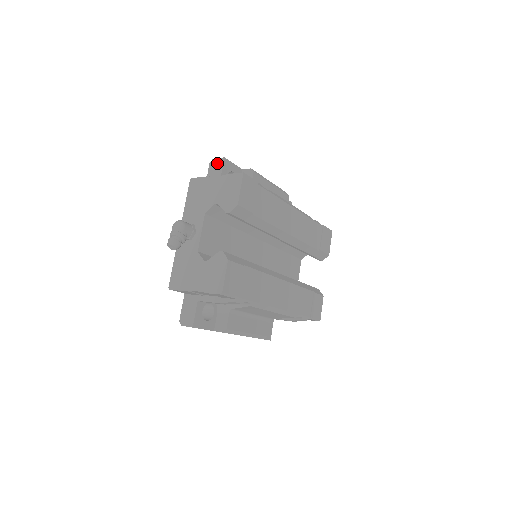
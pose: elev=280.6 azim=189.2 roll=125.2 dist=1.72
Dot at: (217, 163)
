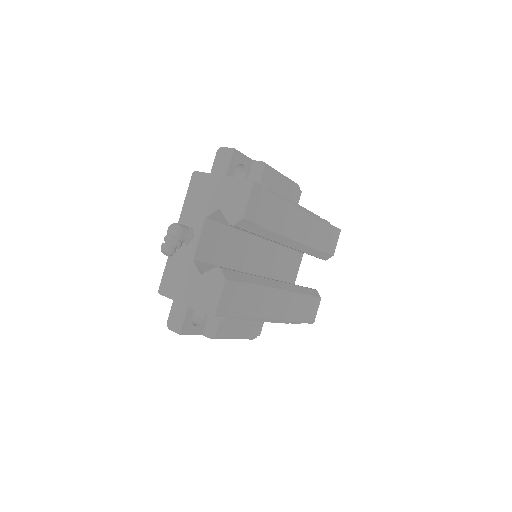
Dot at: (225, 153)
